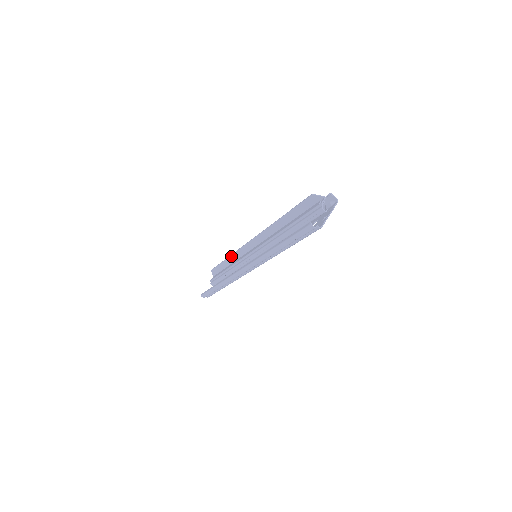
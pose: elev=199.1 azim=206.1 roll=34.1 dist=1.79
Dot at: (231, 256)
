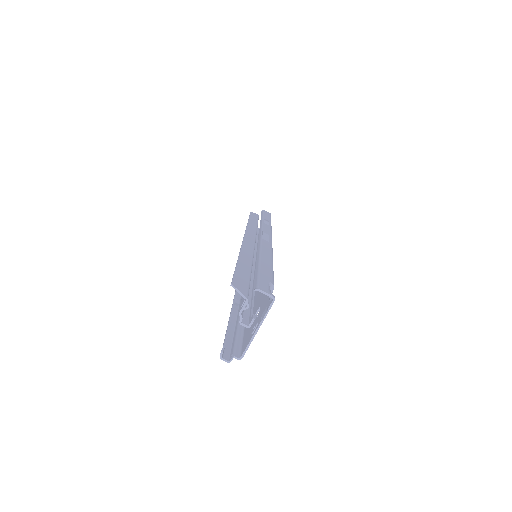
Dot at: occluded
